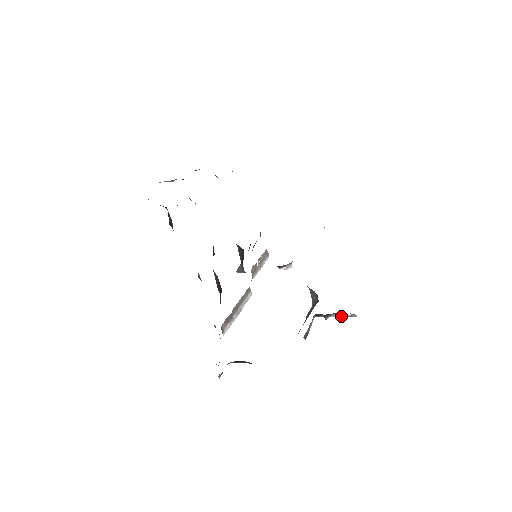
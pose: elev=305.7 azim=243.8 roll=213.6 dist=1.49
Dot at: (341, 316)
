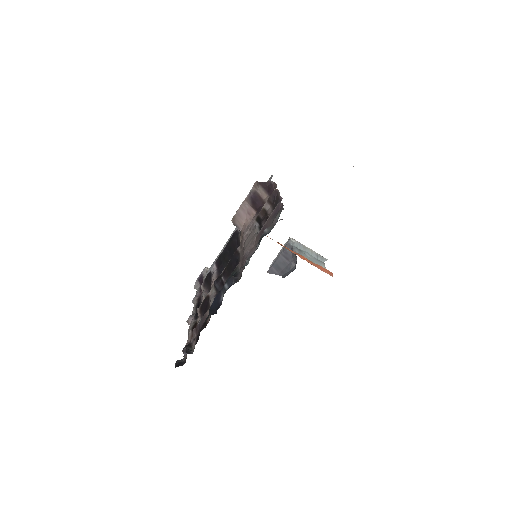
Dot at: occluded
